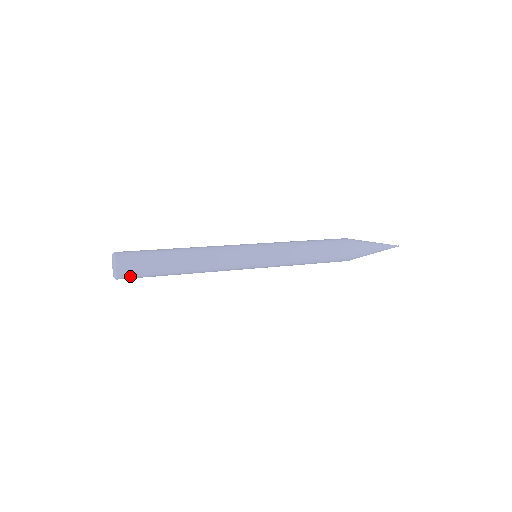
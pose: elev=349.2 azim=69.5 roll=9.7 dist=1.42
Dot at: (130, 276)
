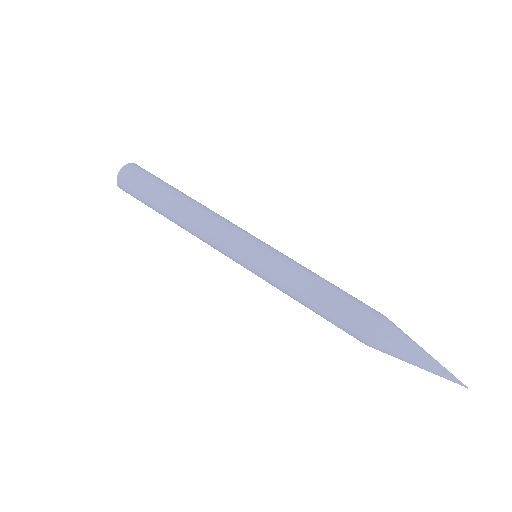
Dot at: occluded
